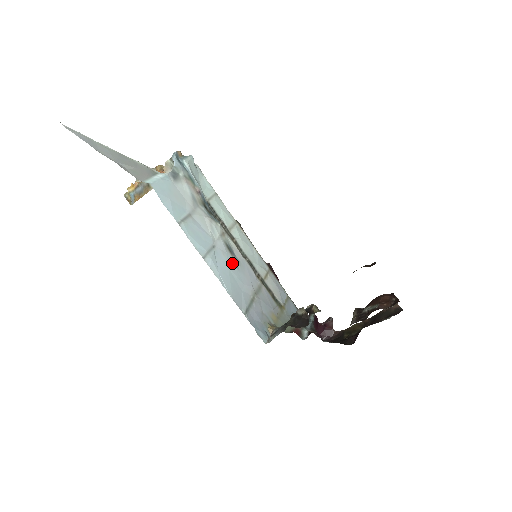
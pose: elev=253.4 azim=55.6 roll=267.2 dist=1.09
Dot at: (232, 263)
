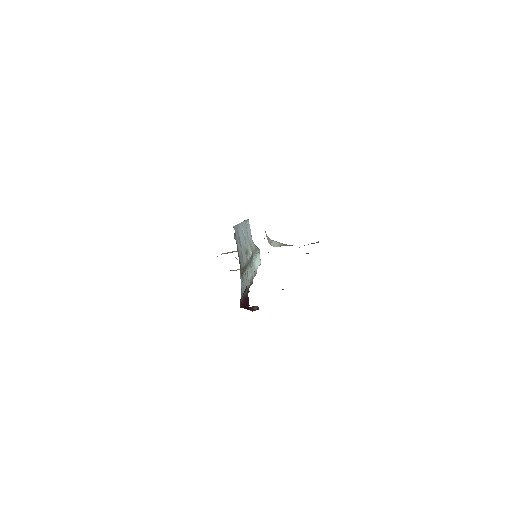
Dot at: (245, 246)
